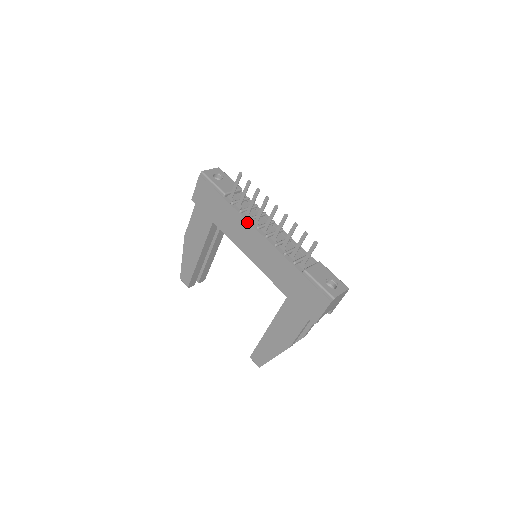
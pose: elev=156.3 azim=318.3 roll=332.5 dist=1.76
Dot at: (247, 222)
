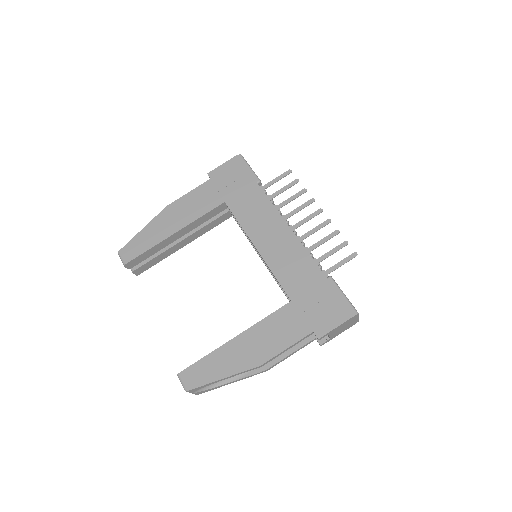
Dot at: (277, 212)
